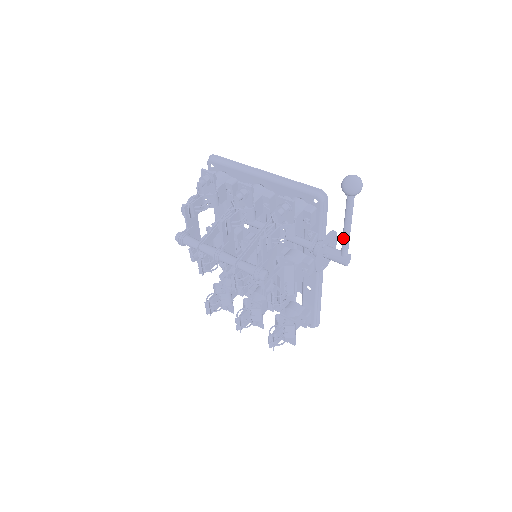
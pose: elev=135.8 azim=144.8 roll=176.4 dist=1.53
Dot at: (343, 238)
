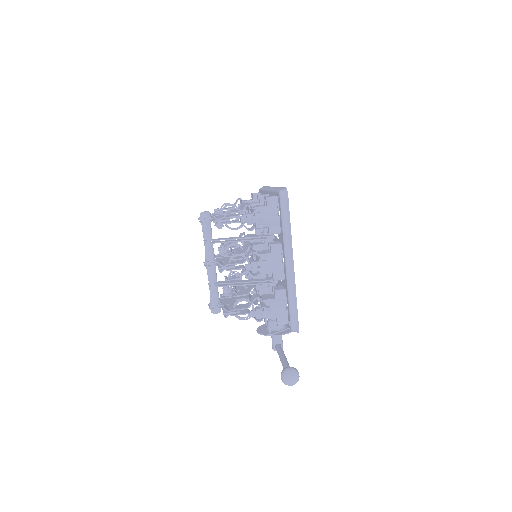
Dot at: (278, 353)
